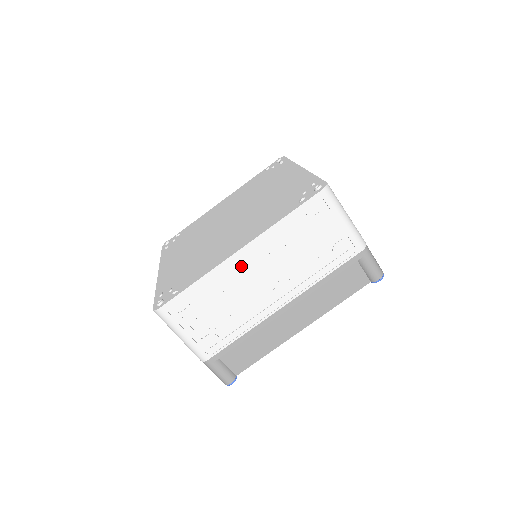
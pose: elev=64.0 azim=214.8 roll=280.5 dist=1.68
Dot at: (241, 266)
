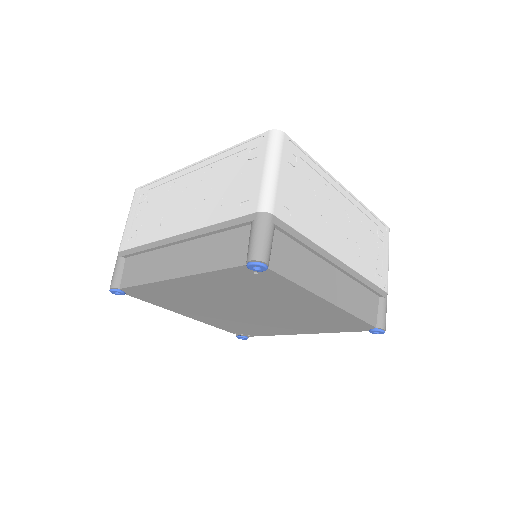
Dot at: (338, 197)
